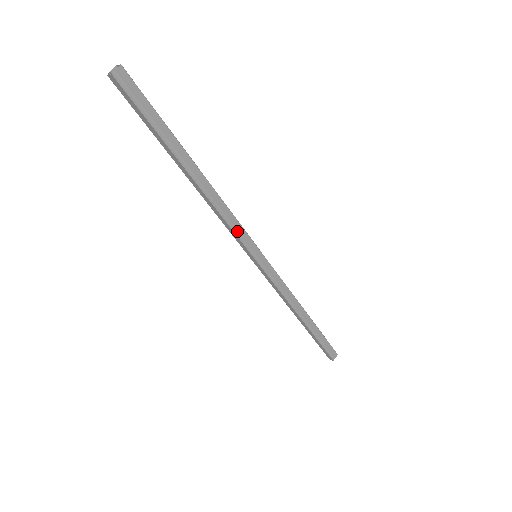
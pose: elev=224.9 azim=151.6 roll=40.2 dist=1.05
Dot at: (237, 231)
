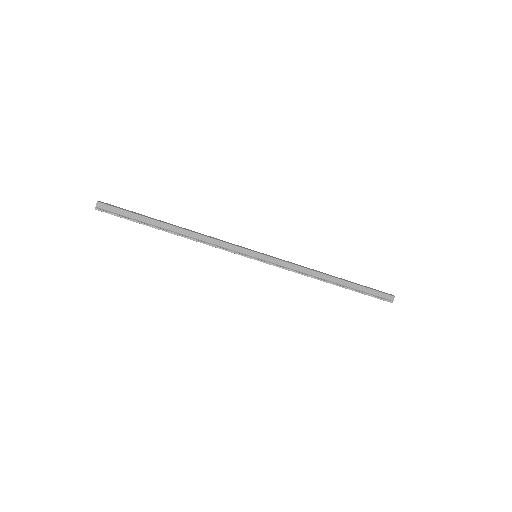
Dot at: (227, 248)
